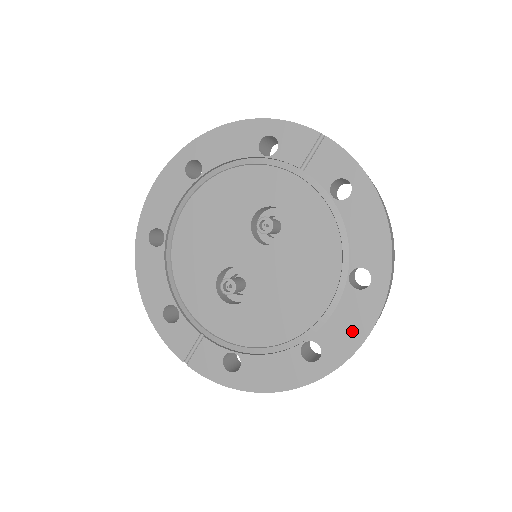
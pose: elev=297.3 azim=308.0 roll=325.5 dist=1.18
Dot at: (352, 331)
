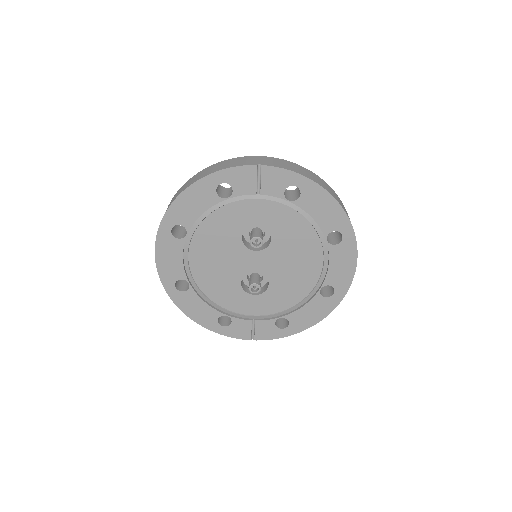
Dot at: (346, 268)
